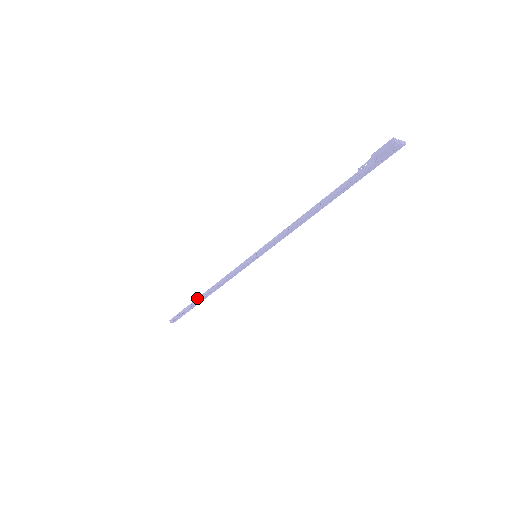
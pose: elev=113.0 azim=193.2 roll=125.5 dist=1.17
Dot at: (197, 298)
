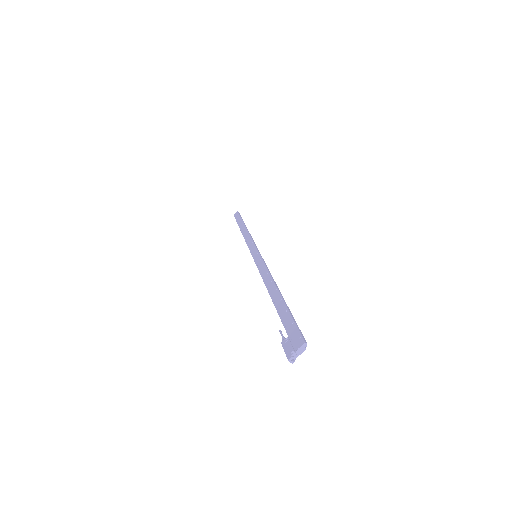
Dot at: occluded
